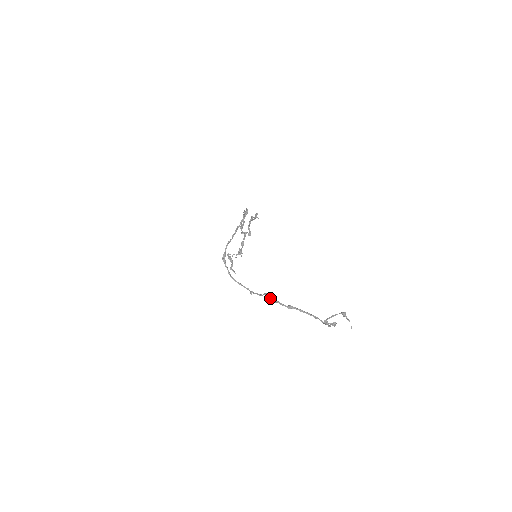
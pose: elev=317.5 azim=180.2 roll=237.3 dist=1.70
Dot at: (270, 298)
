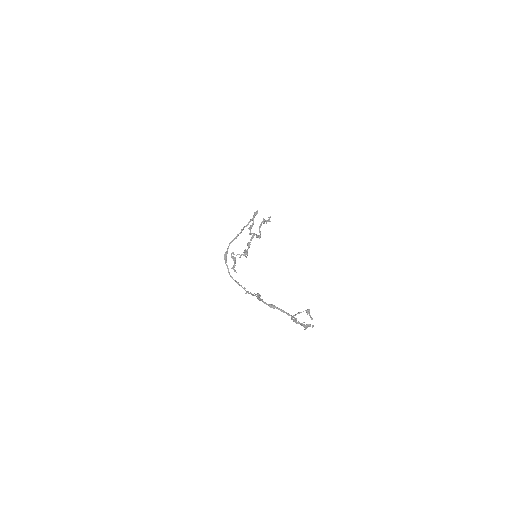
Dot at: occluded
